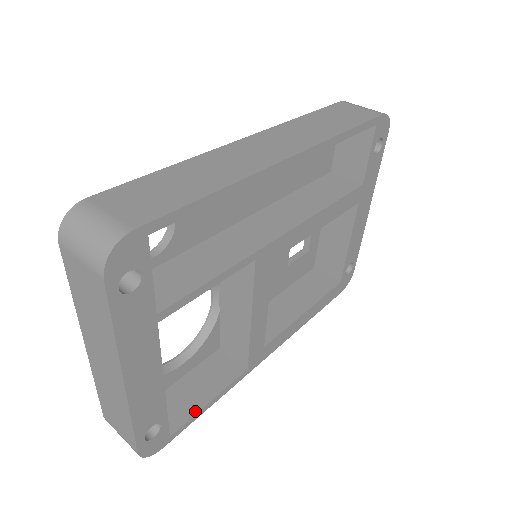
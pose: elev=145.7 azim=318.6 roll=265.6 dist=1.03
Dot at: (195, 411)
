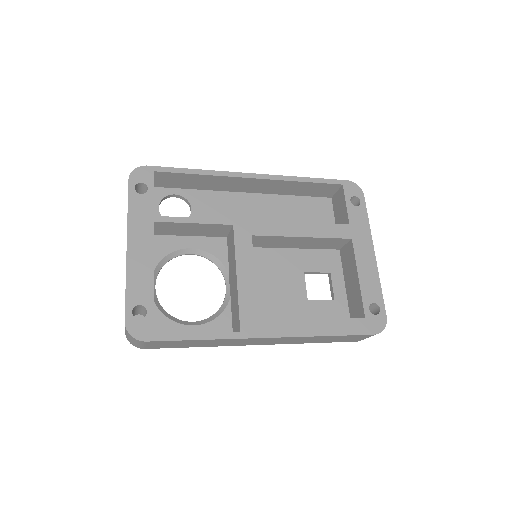
Dot at: (182, 334)
